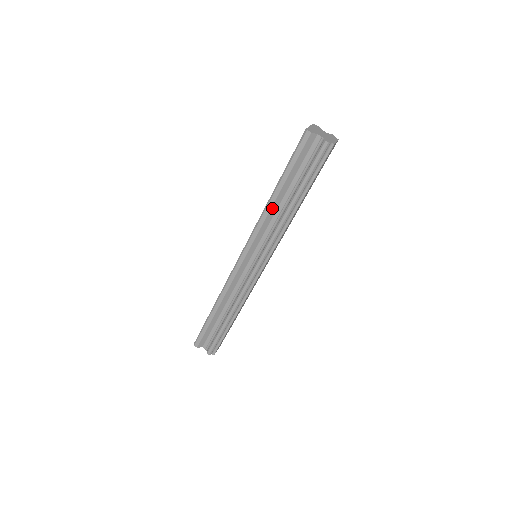
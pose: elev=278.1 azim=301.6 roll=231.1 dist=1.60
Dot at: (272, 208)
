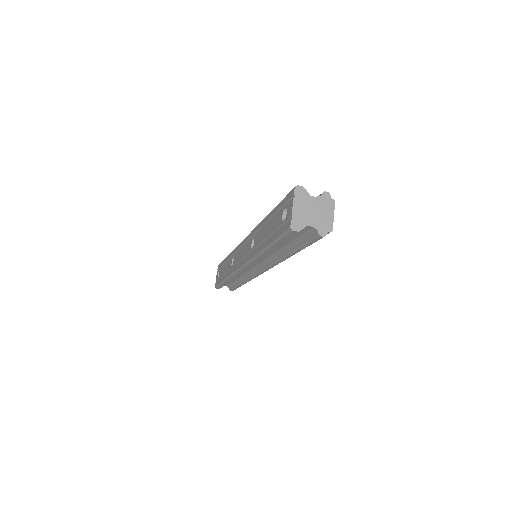
Dot at: occluded
